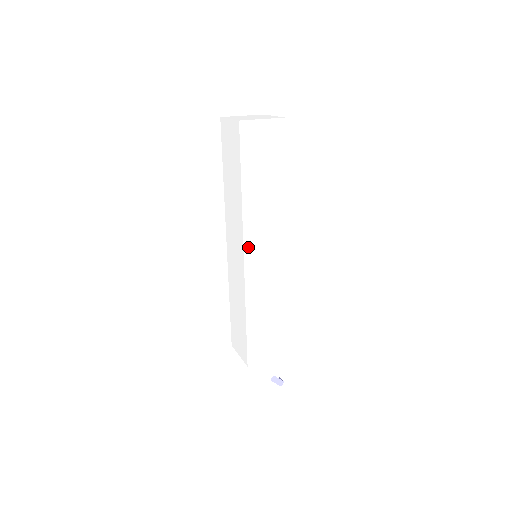
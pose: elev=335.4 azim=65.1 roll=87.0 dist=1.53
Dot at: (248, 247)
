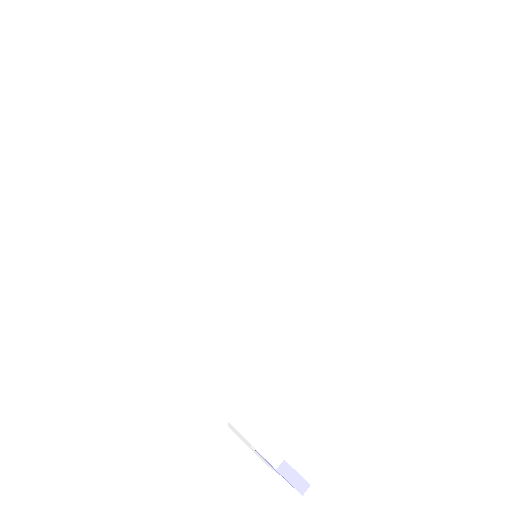
Dot at: (231, 217)
